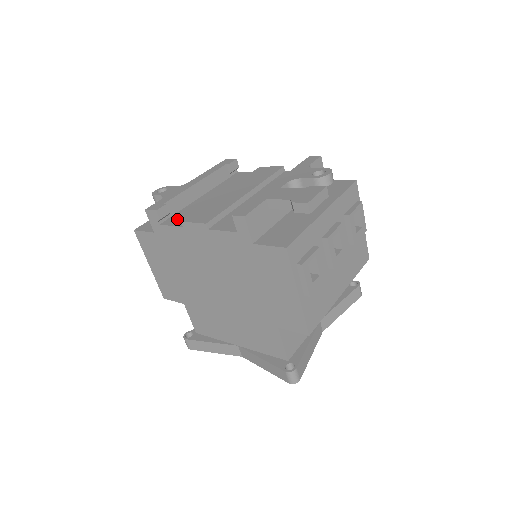
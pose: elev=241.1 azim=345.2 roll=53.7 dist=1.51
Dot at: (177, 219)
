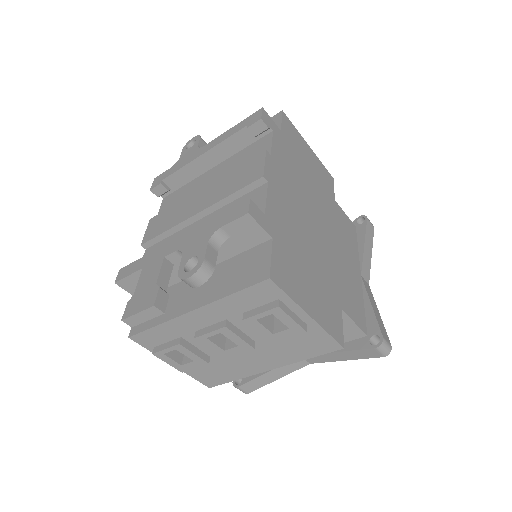
Dot at: (169, 202)
